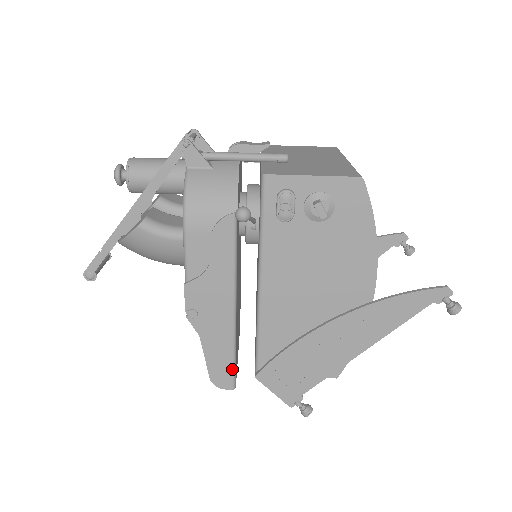
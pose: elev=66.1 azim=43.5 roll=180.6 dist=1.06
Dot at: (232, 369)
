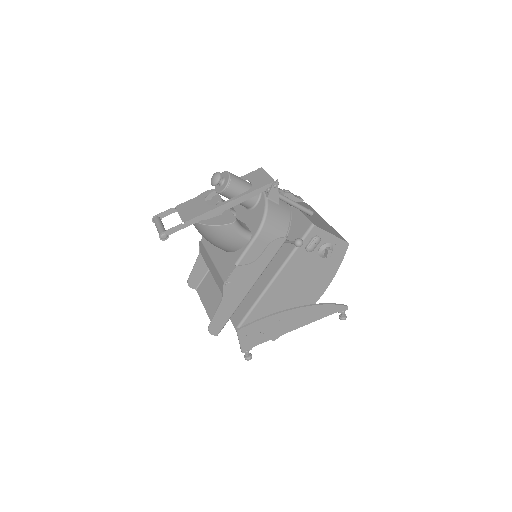
Dot at: (225, 323)
